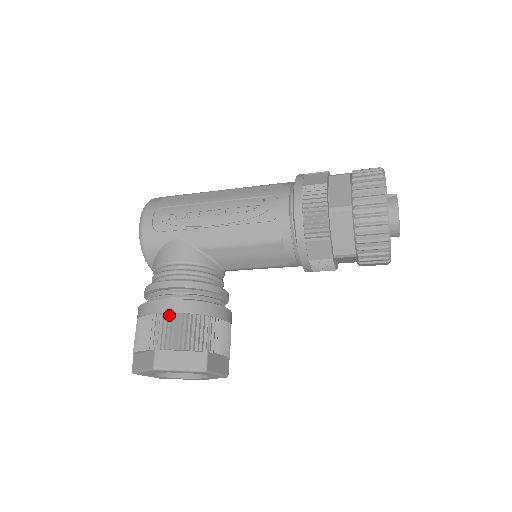
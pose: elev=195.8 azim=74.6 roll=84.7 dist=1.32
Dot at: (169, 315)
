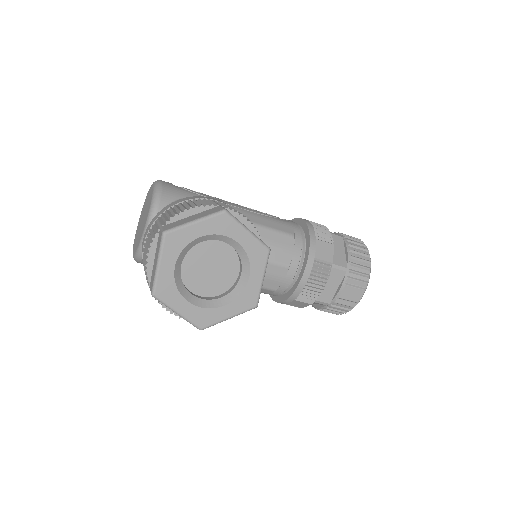
Dot at: (224, 204)
